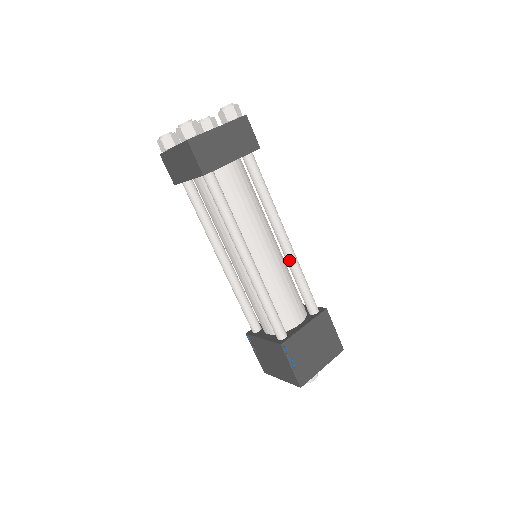
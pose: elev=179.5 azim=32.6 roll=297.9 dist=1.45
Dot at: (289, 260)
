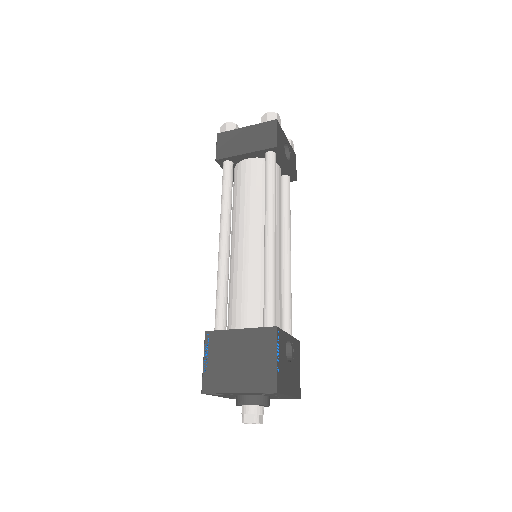
Dot at: (264, 258)
